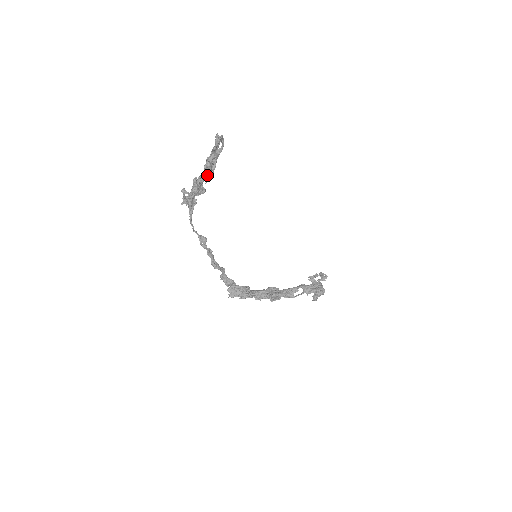
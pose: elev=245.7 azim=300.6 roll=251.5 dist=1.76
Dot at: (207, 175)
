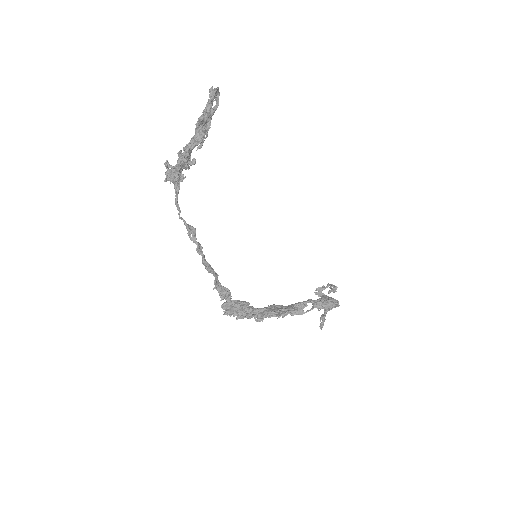
Dot at: (199, 138)
